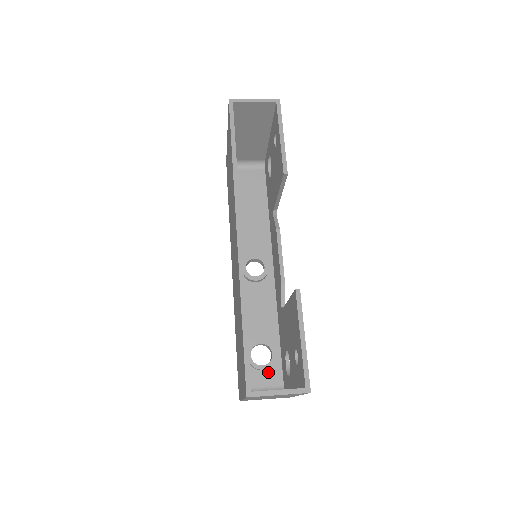
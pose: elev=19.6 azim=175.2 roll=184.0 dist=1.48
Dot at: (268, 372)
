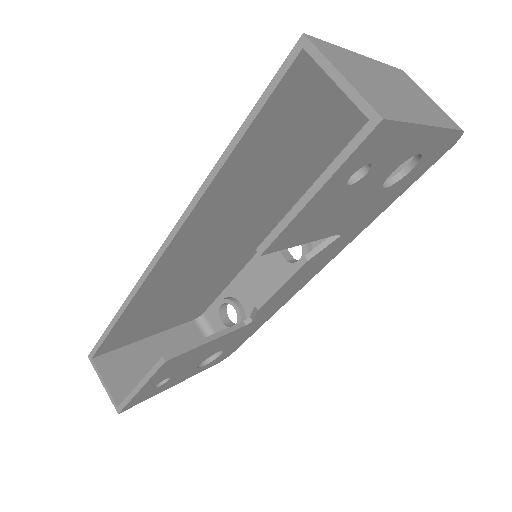
Dot at: occluded
